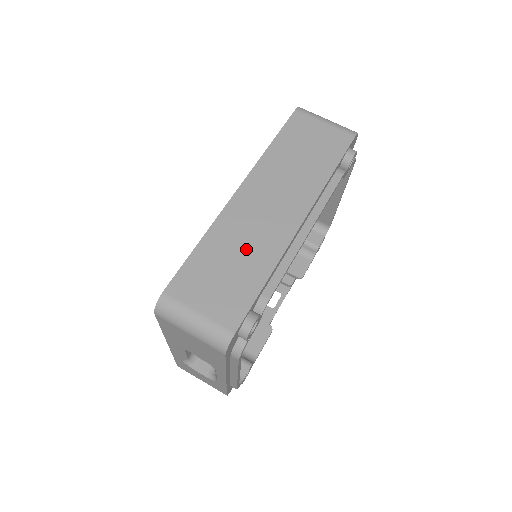
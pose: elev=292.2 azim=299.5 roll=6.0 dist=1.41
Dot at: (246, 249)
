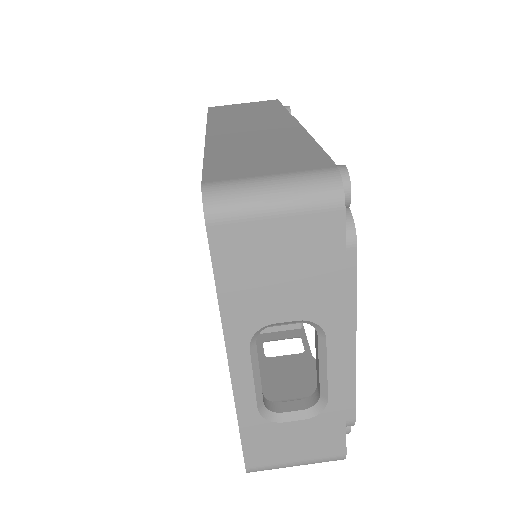
Dot at: (264, 142)
